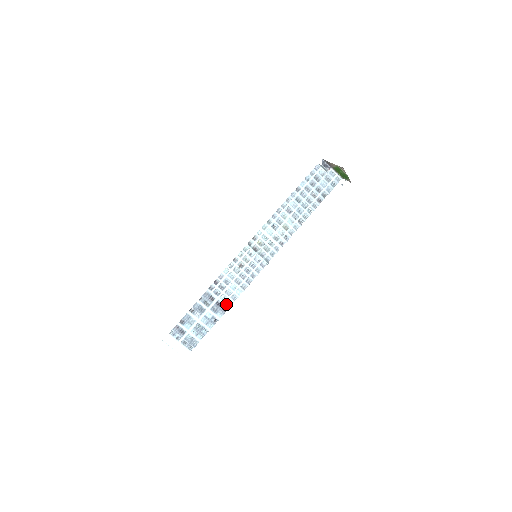
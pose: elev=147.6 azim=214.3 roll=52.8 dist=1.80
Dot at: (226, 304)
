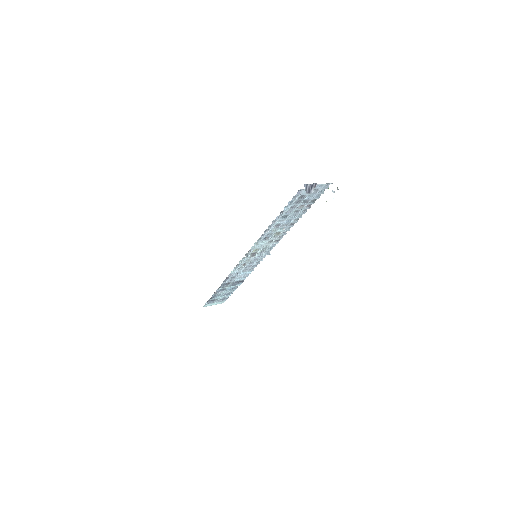
Dot at: (242, 280)
